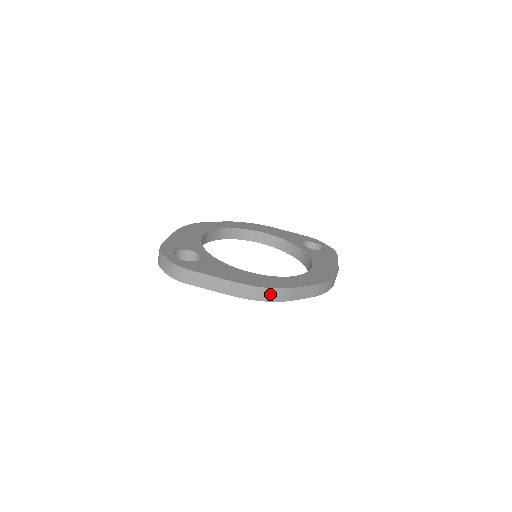
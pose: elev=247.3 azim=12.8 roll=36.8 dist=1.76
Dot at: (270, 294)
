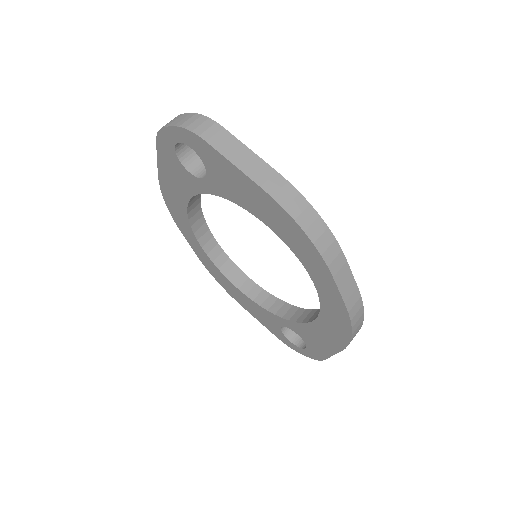
Dot at: (316, 228)
